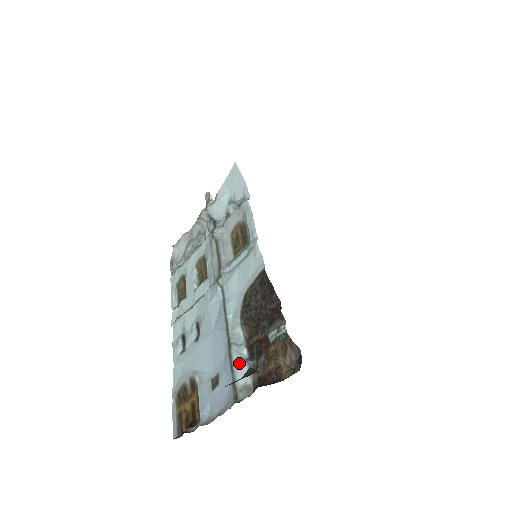
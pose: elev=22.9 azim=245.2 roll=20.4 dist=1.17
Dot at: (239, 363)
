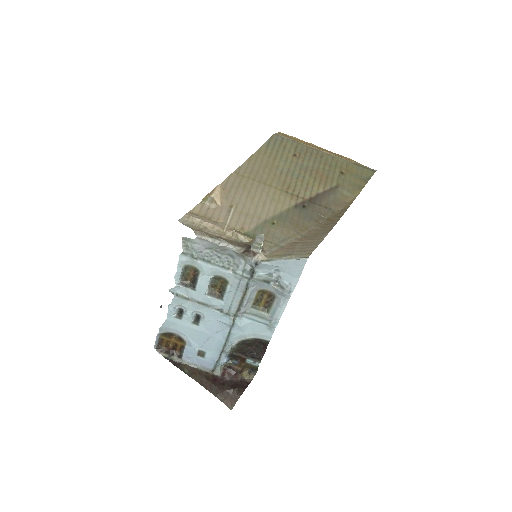
Dot at: (223, 361)
